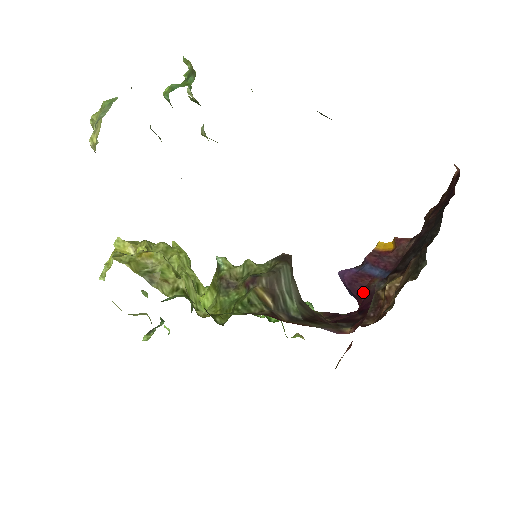
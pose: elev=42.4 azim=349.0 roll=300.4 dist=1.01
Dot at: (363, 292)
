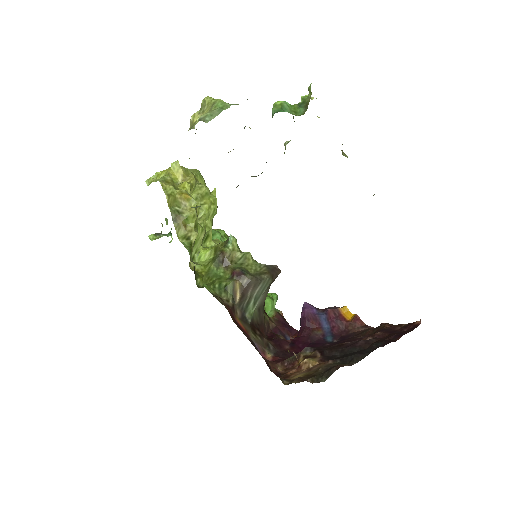
Dot at: (306, 331)
